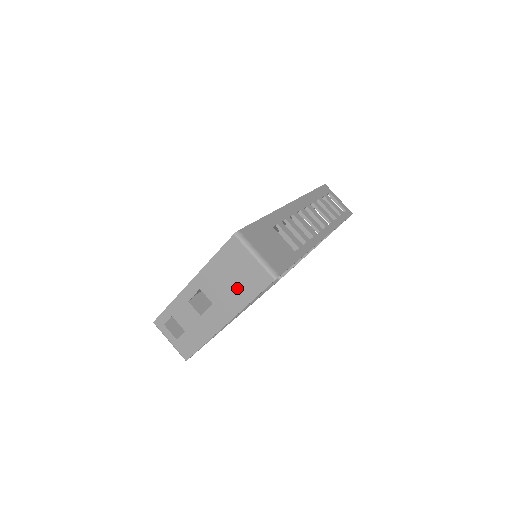
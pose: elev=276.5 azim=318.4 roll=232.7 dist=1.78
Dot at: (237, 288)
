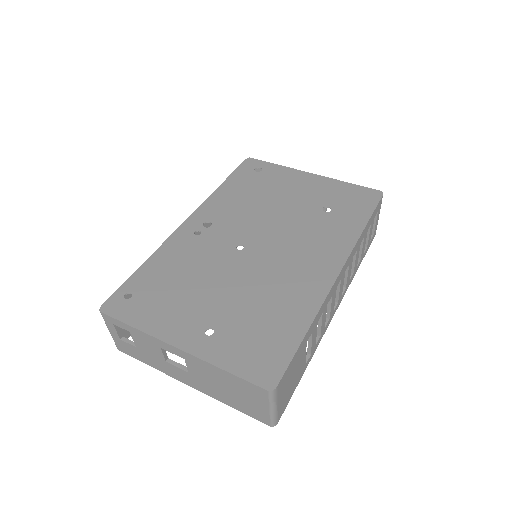
Dot at: (227, 395)
